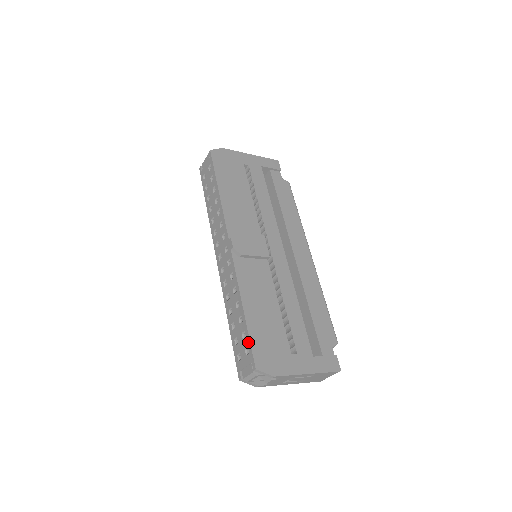
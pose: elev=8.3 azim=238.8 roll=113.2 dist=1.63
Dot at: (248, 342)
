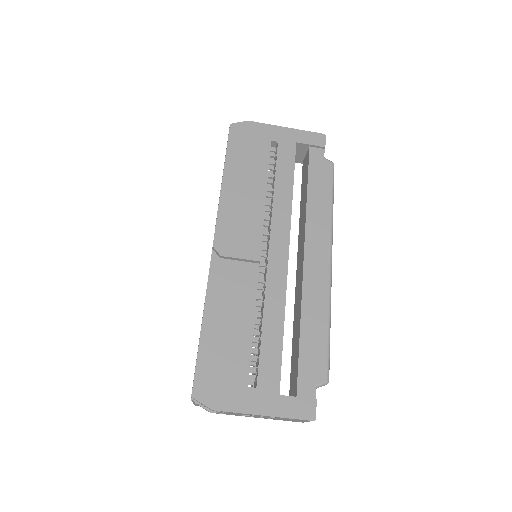
Dot at: (196, 362)
